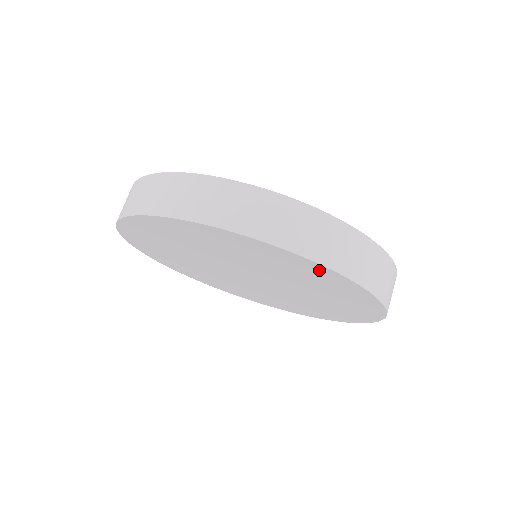
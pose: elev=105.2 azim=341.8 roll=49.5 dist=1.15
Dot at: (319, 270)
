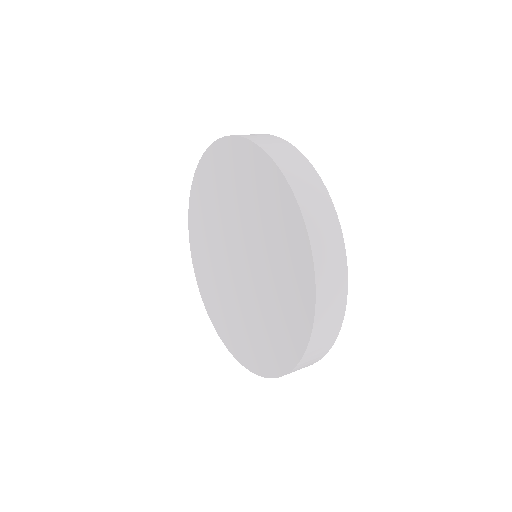
Dot at: (271, 175)
